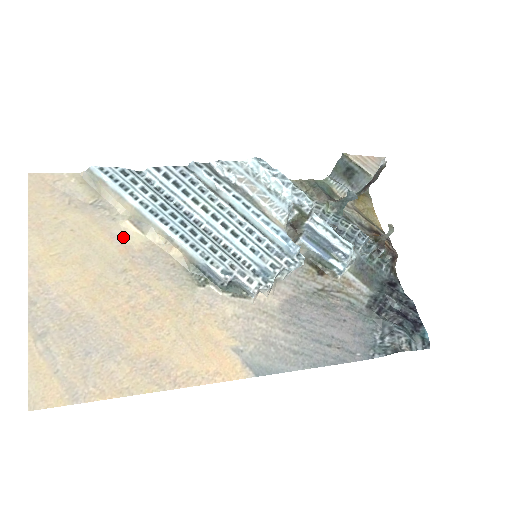
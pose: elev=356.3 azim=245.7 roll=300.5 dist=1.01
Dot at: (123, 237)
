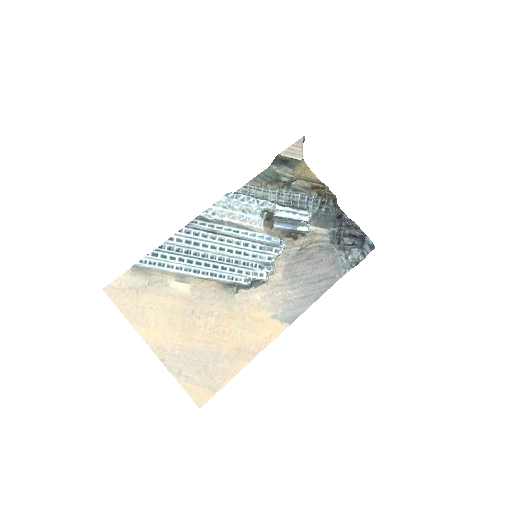
Dot at: (179, 293)
